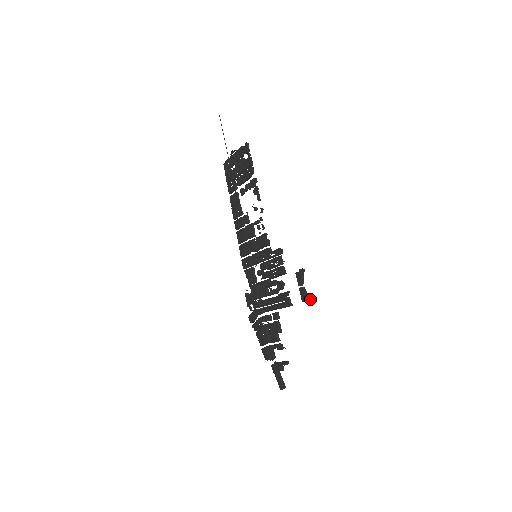
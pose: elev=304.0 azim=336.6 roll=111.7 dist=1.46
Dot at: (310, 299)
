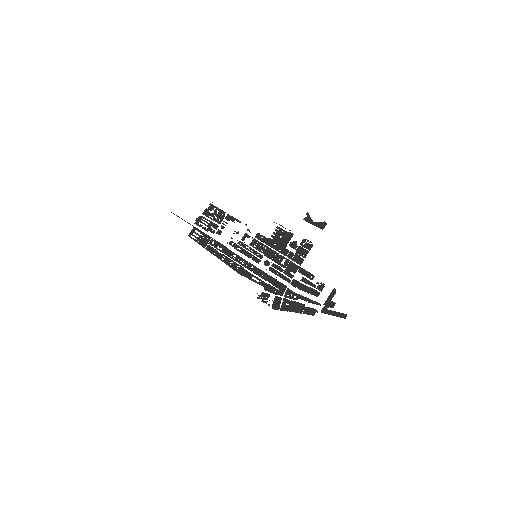
Dot at: (326, 223)
